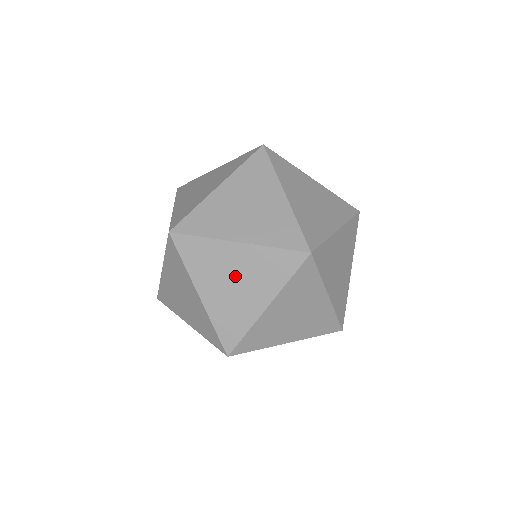
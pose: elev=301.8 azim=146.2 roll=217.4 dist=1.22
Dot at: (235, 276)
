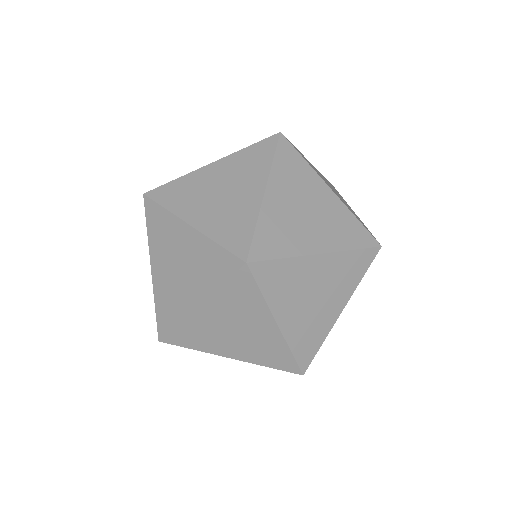
Dot at: (310, 207)
